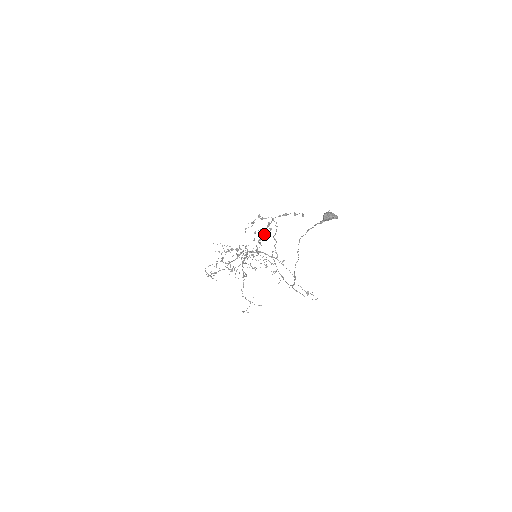
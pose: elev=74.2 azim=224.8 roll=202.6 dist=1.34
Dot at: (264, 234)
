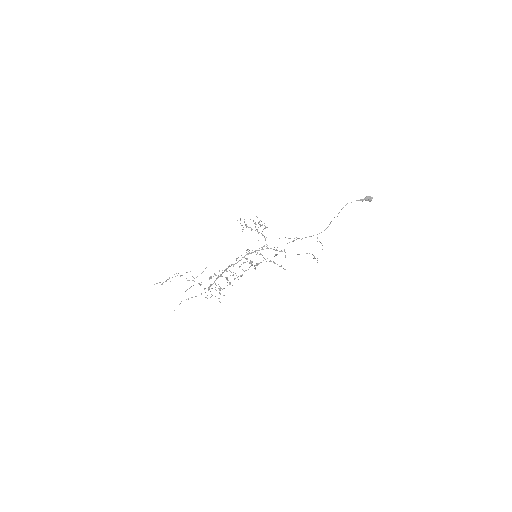
Dot at: (252, 265)
